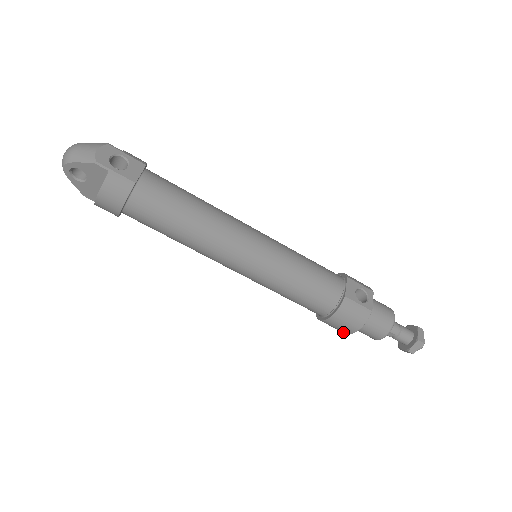
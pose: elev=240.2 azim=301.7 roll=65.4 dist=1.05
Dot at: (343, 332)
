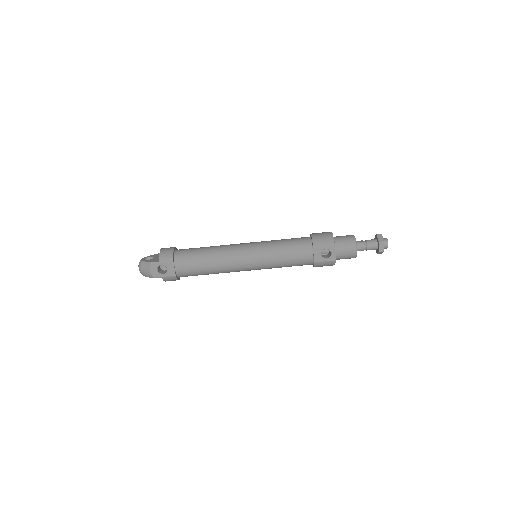
Dot at: occluded
